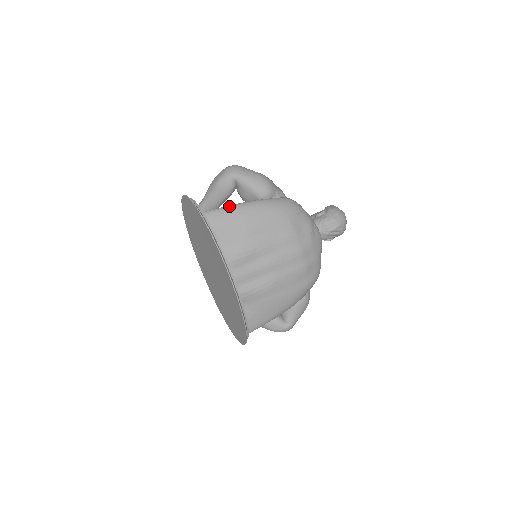
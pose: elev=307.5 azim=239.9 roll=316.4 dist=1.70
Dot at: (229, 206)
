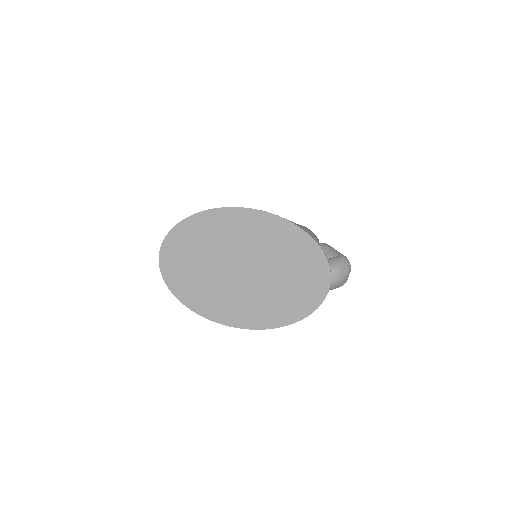
Dot at: occluded
